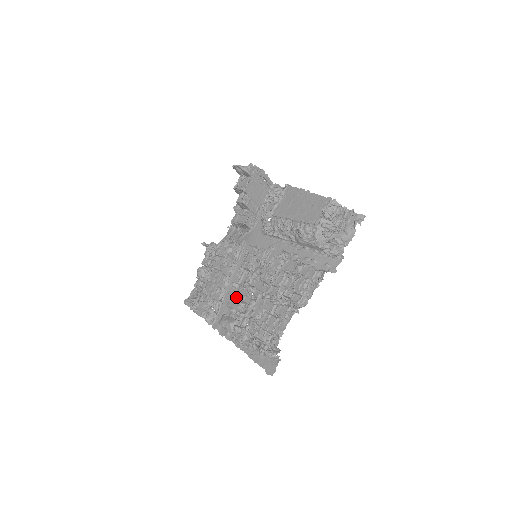
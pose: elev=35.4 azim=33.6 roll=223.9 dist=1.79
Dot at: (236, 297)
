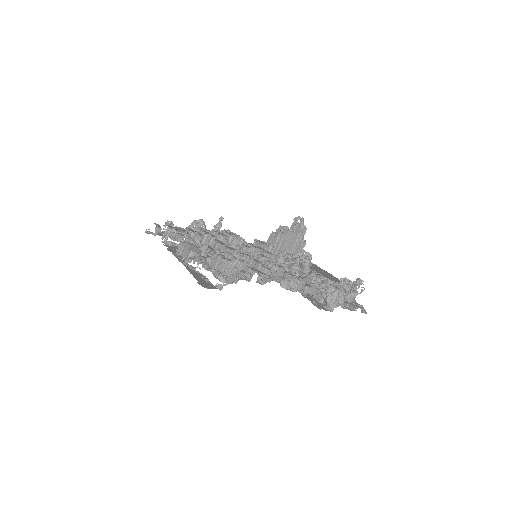
Dot at: (222, 244)
